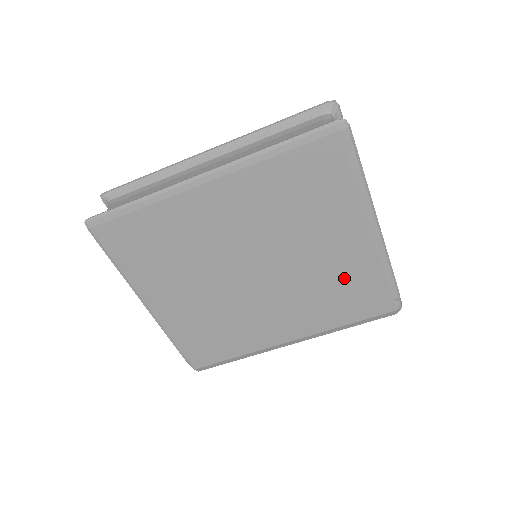
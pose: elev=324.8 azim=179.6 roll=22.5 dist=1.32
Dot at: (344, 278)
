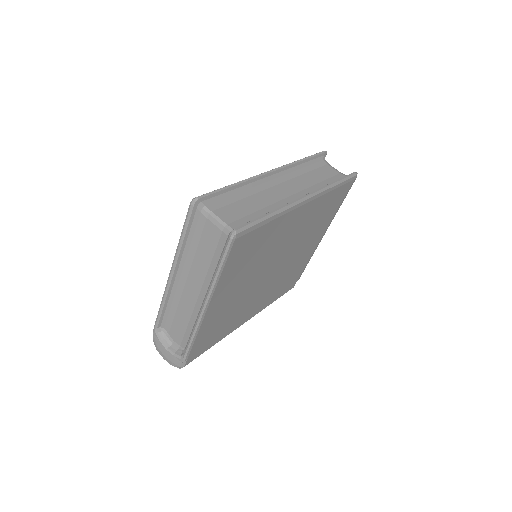
Dot at: (295, 269)
